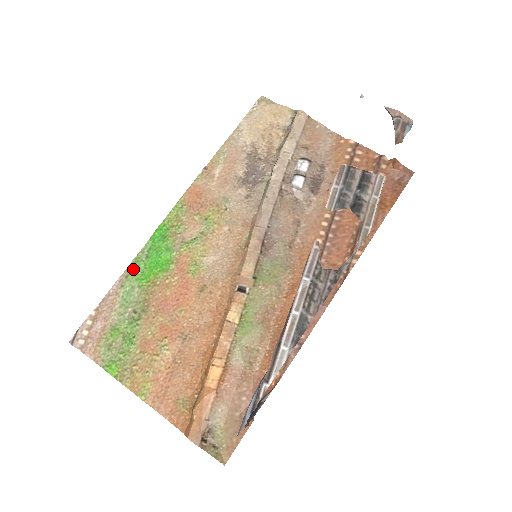
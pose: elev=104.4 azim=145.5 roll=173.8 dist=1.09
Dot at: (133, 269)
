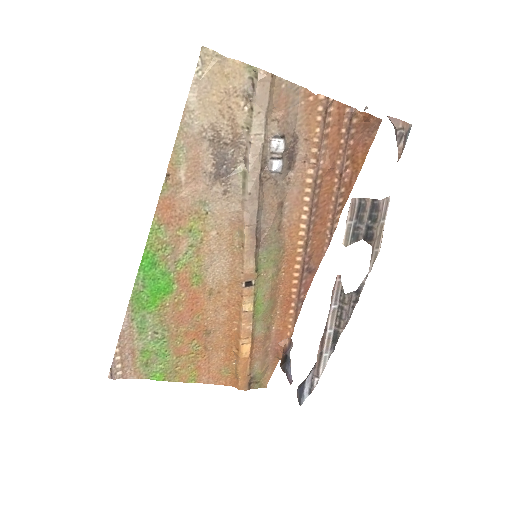
Dot at: (136, 303)
